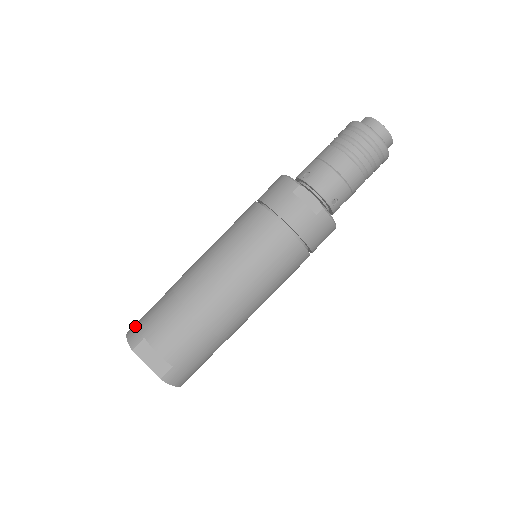
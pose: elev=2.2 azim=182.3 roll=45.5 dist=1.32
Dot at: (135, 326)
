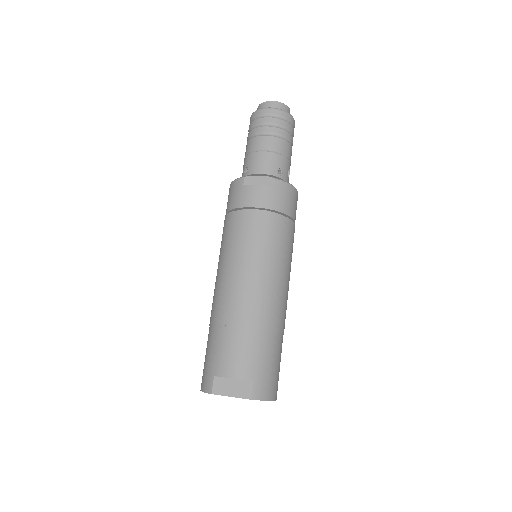
Dot at: (202, 378)
